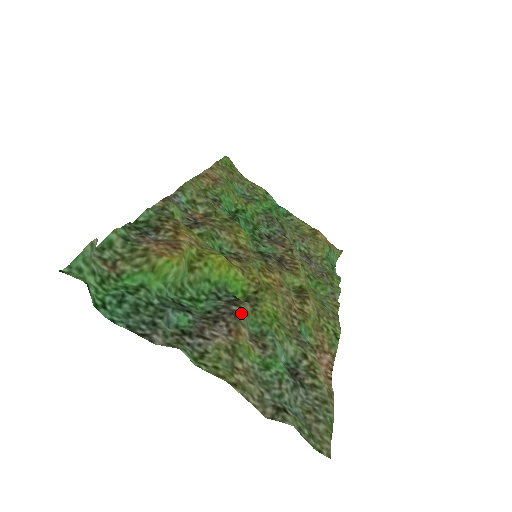
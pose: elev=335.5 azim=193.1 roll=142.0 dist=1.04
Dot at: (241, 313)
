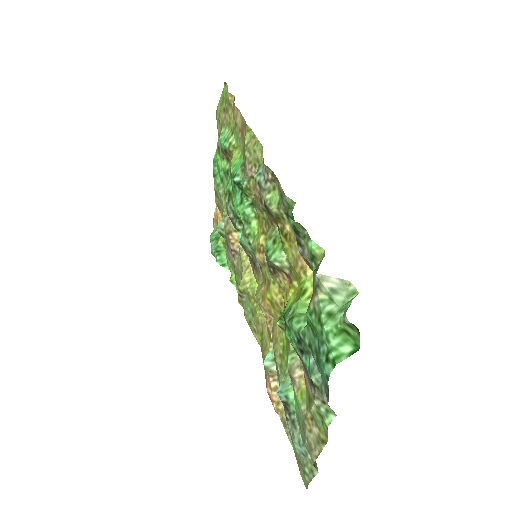
Dot at: occluded
